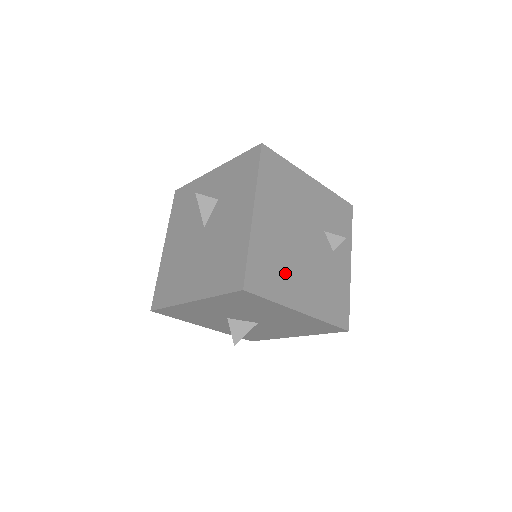
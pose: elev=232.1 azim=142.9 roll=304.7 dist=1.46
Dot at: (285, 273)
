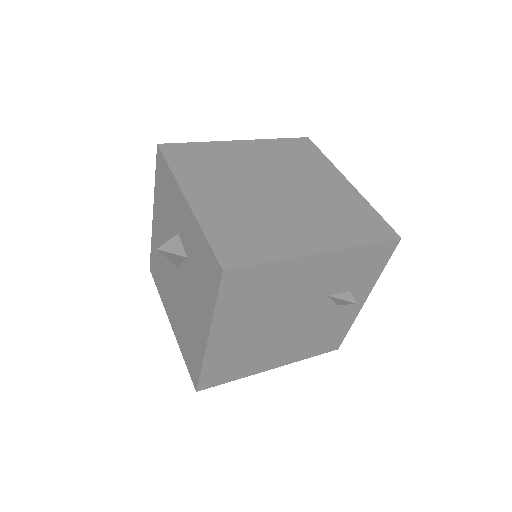
Dot at: (254, 357)
